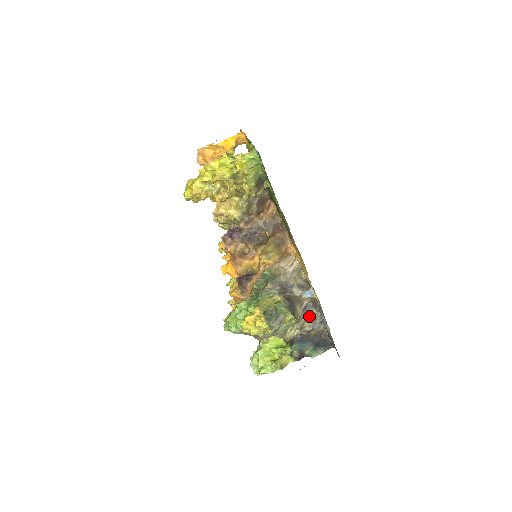
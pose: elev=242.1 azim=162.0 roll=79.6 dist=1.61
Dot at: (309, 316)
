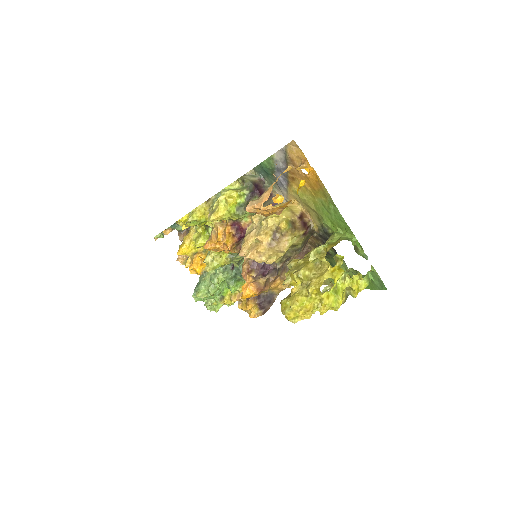
Dot at: occluded
